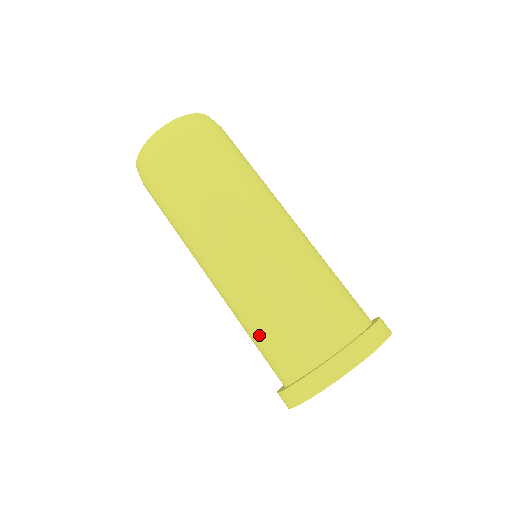
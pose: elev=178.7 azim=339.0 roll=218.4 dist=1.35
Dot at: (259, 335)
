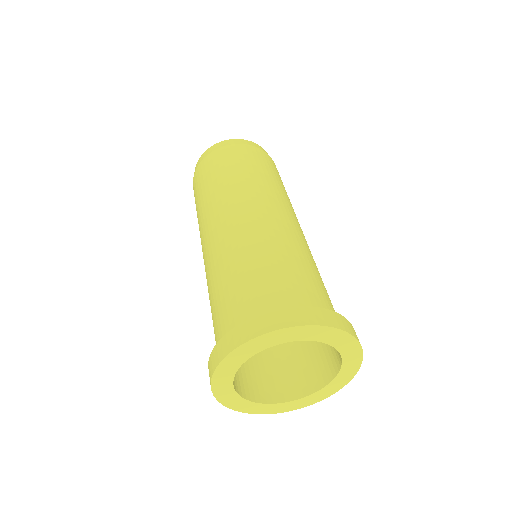
Dot at: (237, 278)
